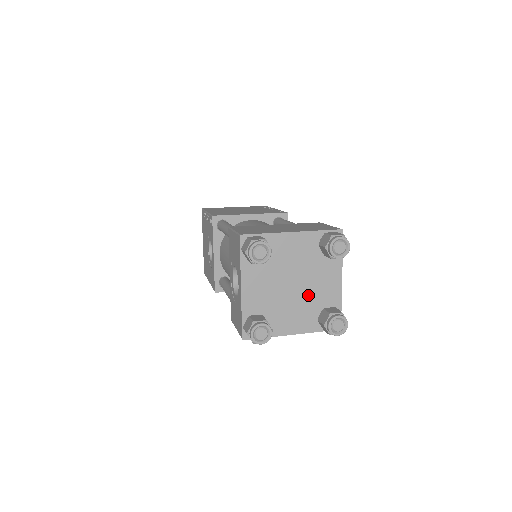
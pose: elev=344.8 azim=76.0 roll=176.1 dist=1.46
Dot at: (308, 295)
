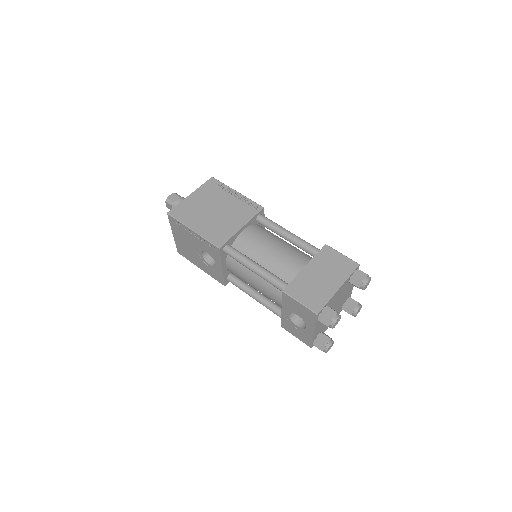
Dot at: (340, 304)
